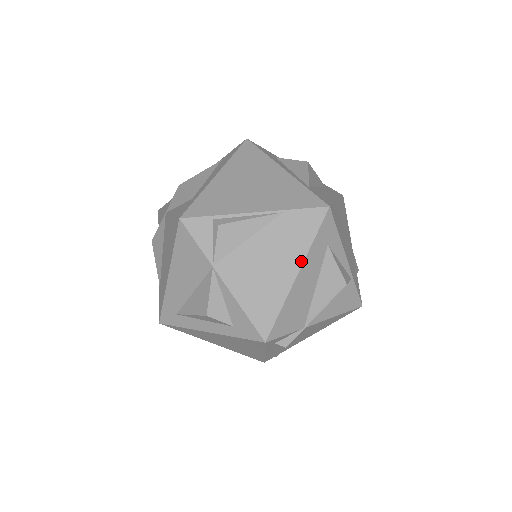
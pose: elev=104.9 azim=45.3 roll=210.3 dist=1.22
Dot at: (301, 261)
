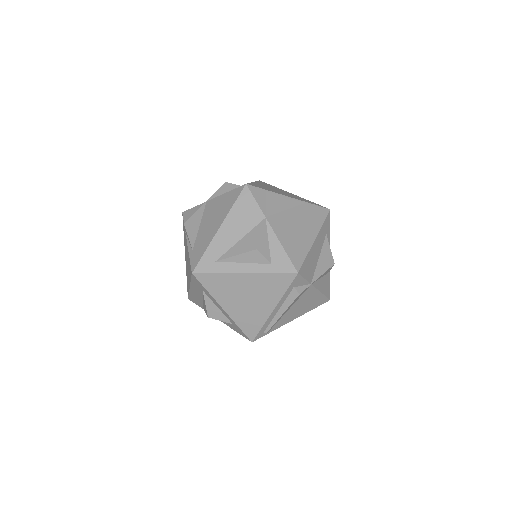
Dot at: (317, 232)
